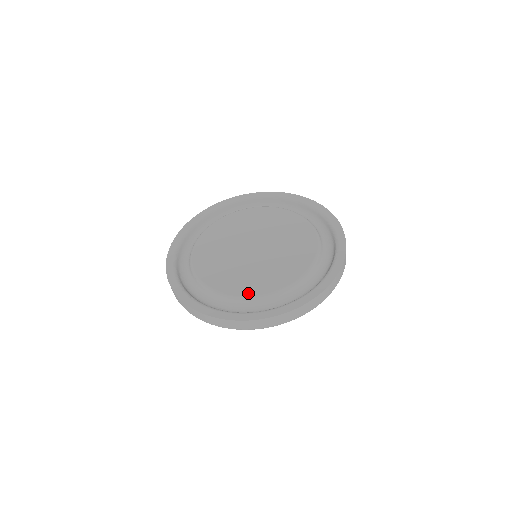
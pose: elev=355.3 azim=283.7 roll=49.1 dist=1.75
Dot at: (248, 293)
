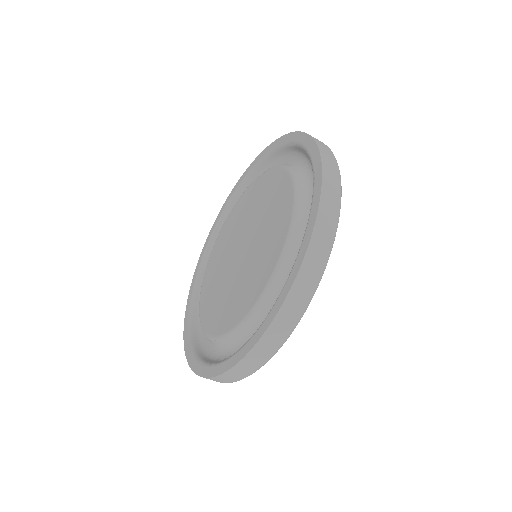
Dot at: (243, 314)
